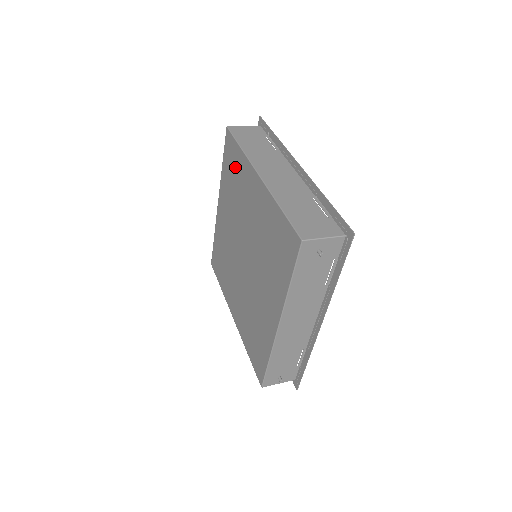
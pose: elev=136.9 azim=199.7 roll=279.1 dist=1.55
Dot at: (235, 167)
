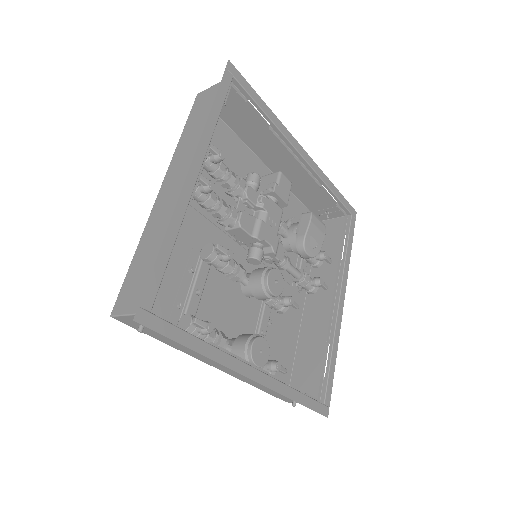
Dot at: occluded
